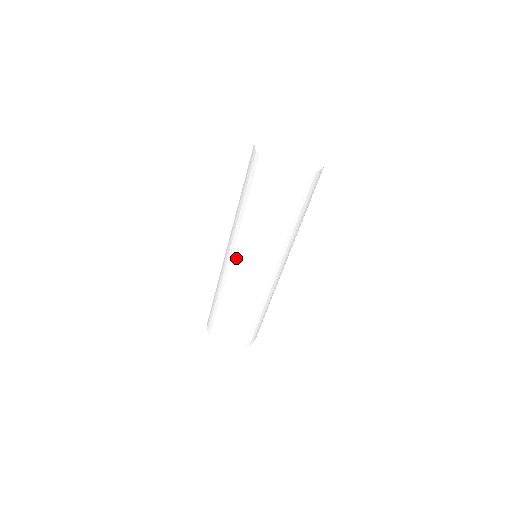
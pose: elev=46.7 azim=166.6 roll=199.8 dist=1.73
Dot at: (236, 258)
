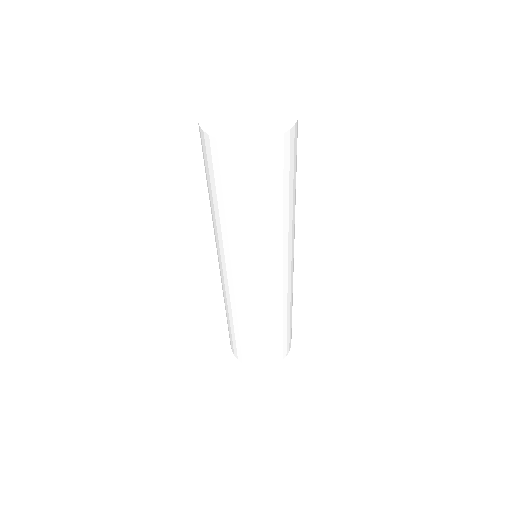
Dot at: (226, 265)
